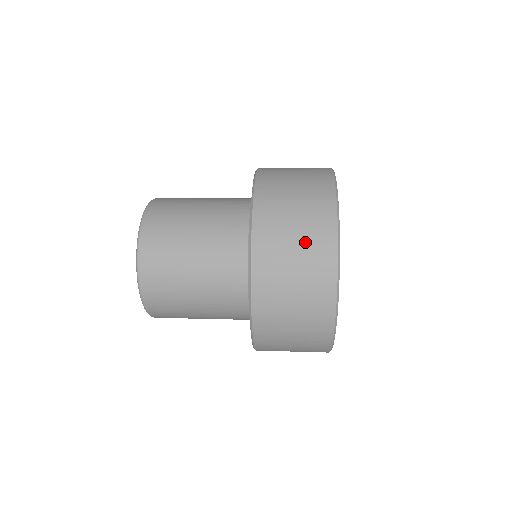
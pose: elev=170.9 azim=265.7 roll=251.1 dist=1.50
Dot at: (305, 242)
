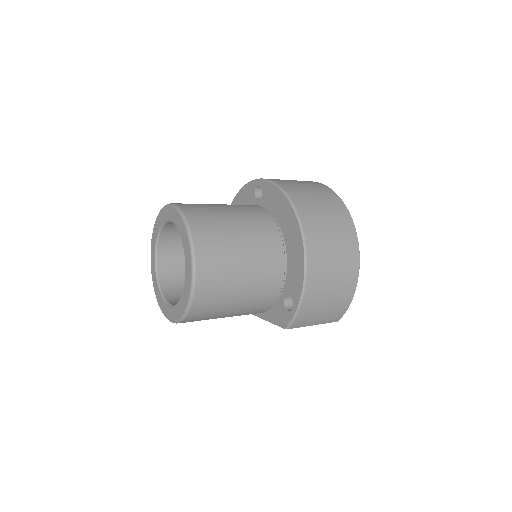
Dot at: (331, 213)
